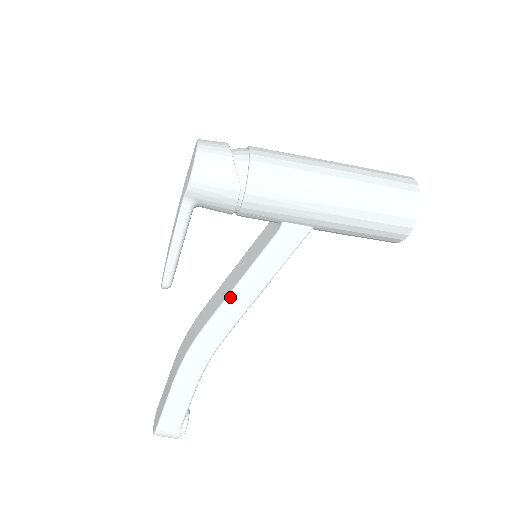
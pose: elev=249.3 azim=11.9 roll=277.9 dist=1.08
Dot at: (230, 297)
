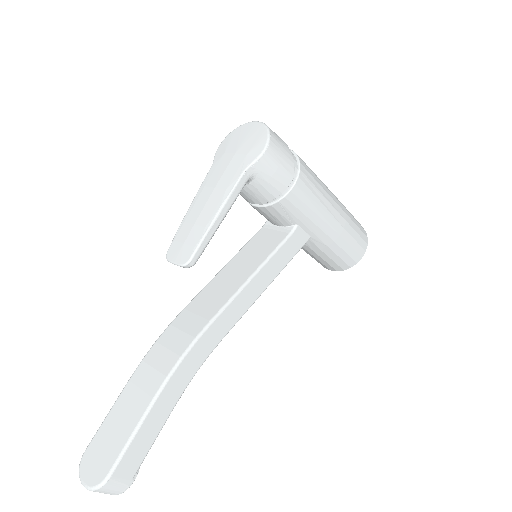
Dot at: (241, 291)
